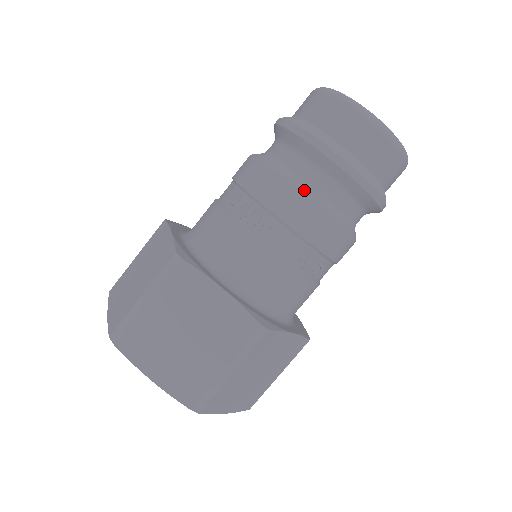
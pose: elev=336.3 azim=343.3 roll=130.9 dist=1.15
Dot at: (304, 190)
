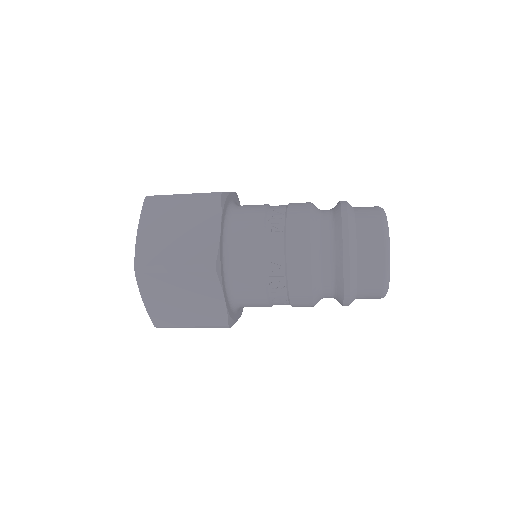
Dot at: (314, 232)
